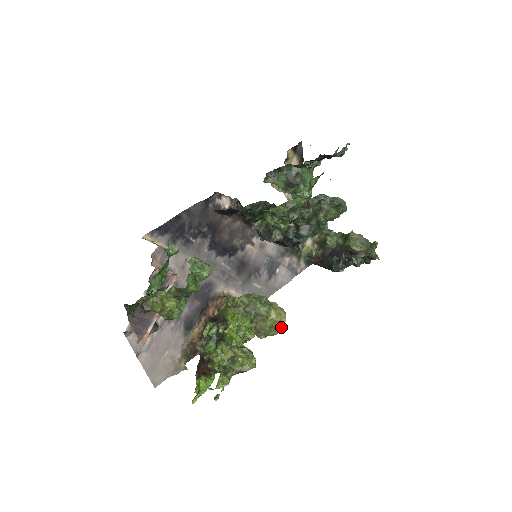
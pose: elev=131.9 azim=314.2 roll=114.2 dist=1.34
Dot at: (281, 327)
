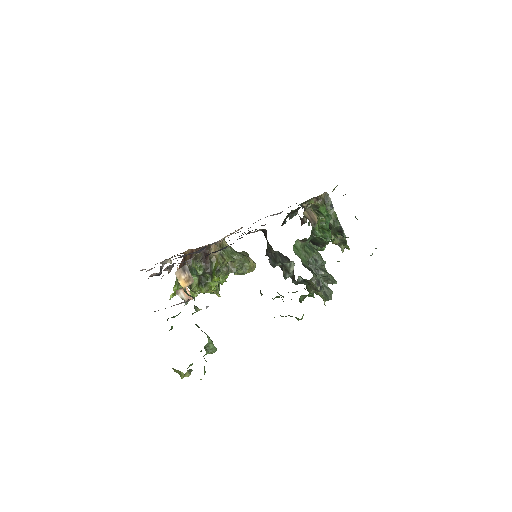
Dot at: occluded
